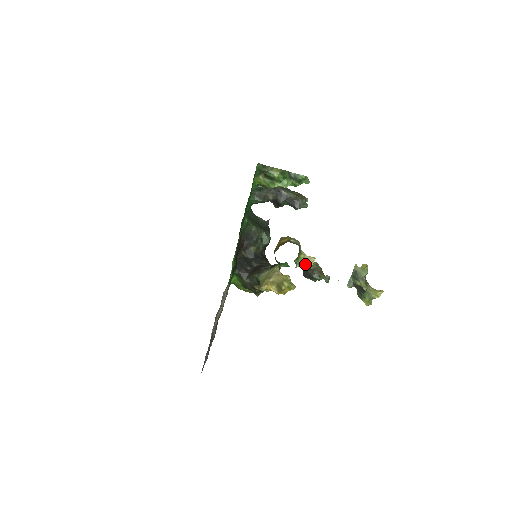
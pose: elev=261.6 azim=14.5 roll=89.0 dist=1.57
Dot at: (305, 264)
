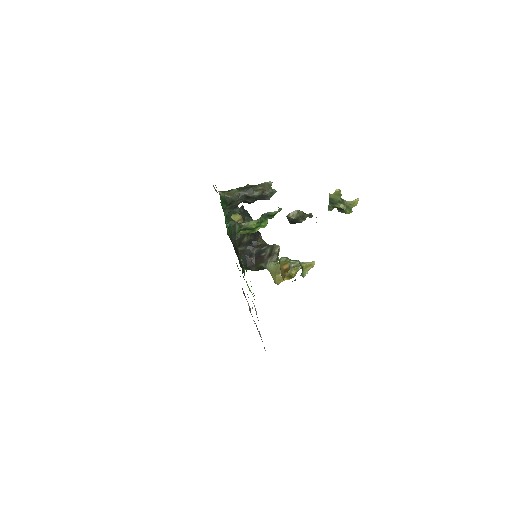
Dot at: occluded
